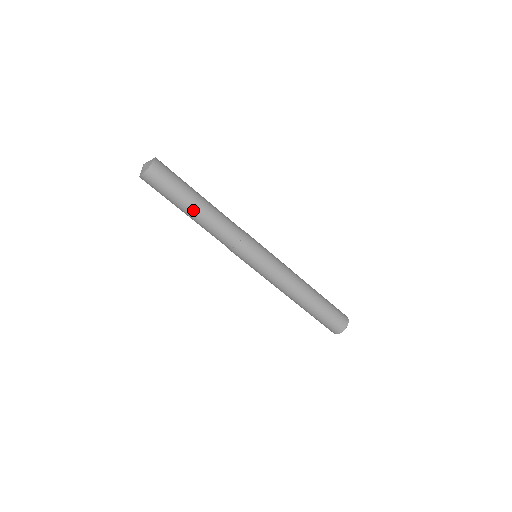
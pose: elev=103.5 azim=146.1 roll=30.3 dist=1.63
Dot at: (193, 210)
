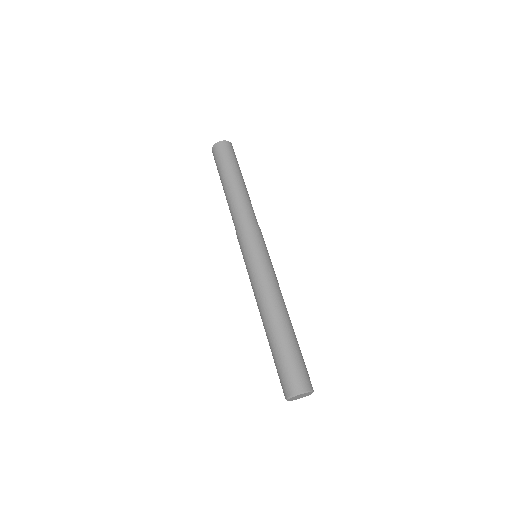
Dot at: (229, 183)
